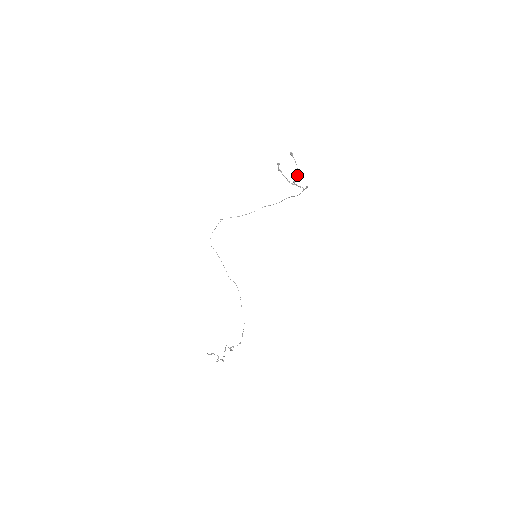
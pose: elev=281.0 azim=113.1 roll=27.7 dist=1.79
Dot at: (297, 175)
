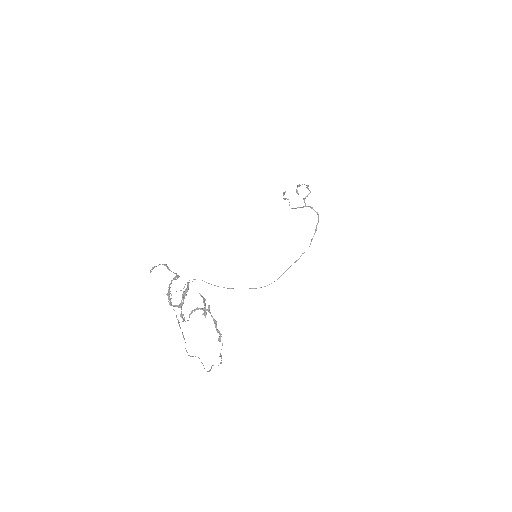
Dot at: (308, 188)
